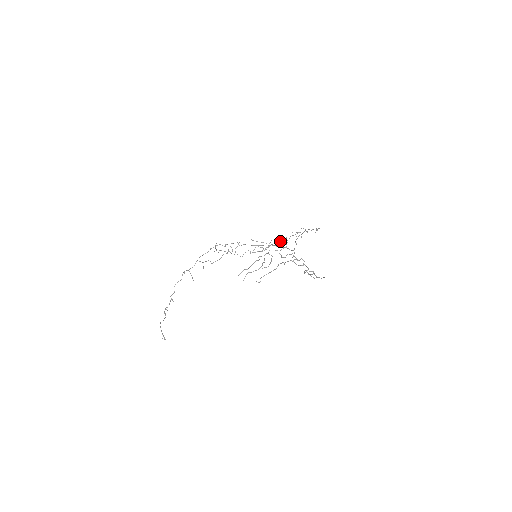
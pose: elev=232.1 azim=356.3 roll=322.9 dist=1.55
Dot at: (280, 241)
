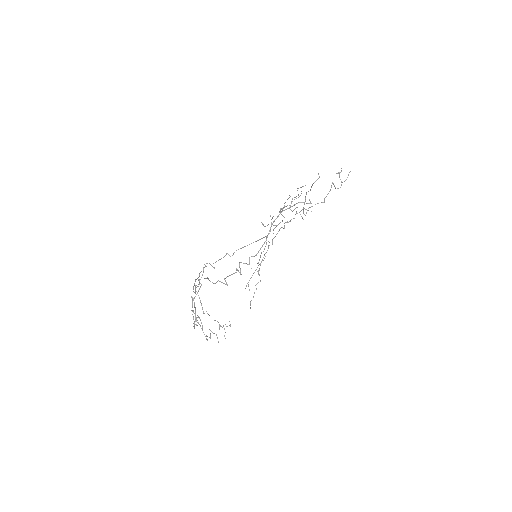
Dot at: occluded
